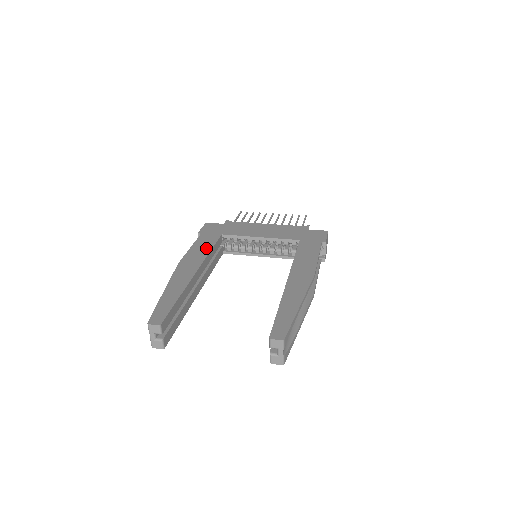
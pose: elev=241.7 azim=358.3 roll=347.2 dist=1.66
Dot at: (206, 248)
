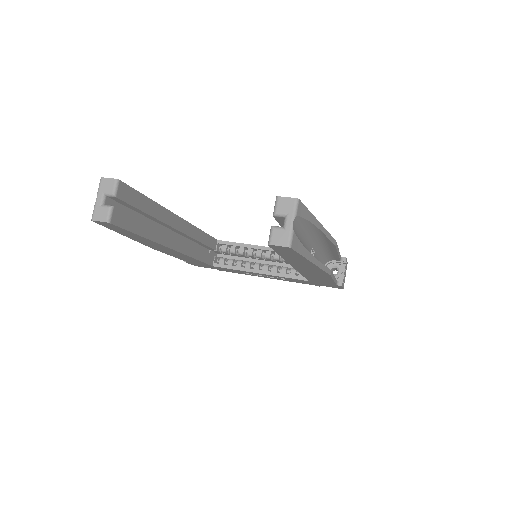
Dot at: occluded
